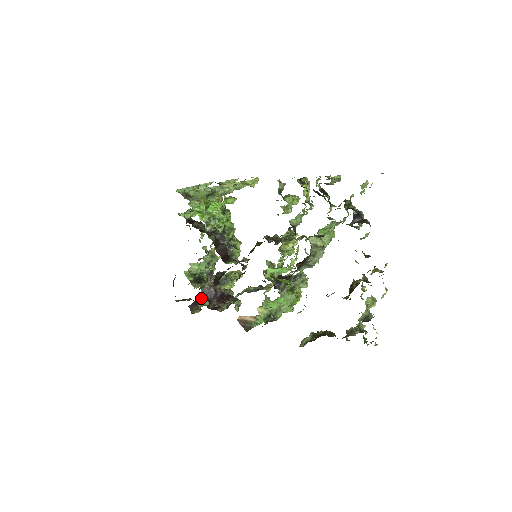
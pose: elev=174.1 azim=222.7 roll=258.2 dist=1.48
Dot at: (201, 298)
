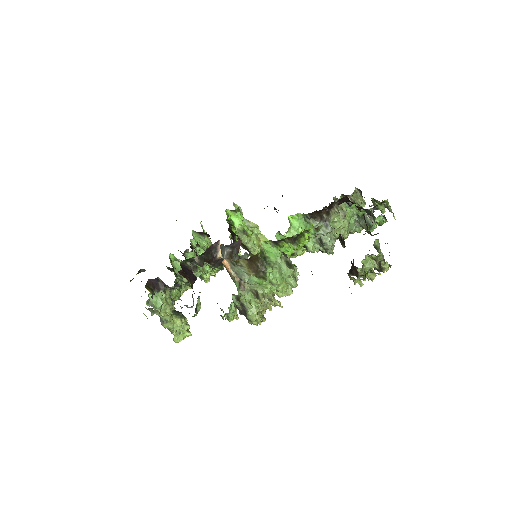
Dot at: (163, 285)
